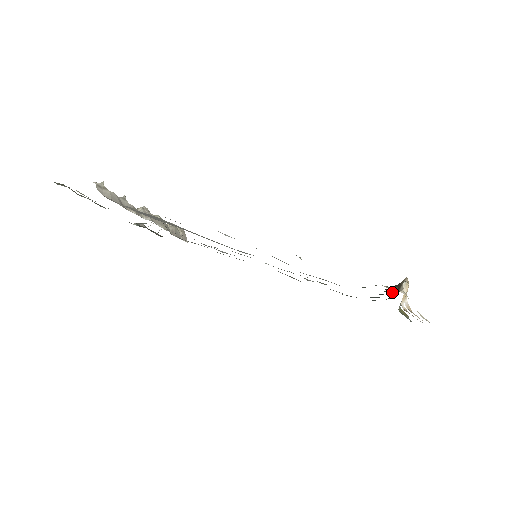
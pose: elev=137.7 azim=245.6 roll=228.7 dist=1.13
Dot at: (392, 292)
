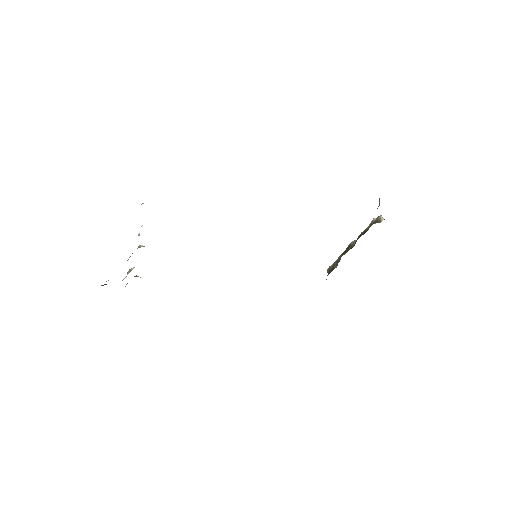
Dot at: (351, 248)
